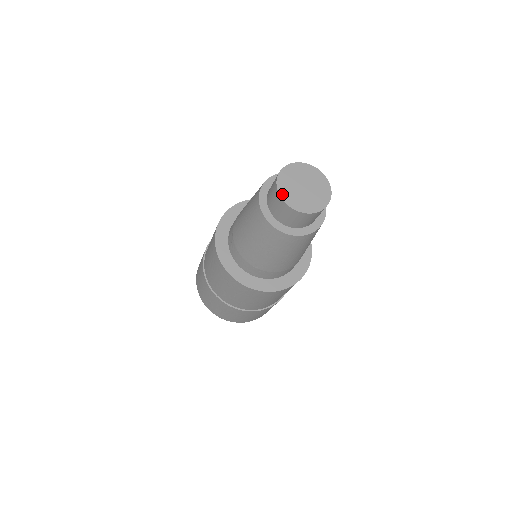
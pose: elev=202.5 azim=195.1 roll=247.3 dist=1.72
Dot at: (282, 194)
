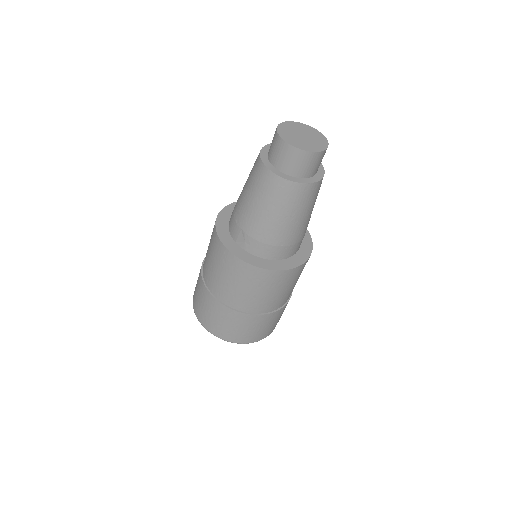
Dot at: (294, 145)
